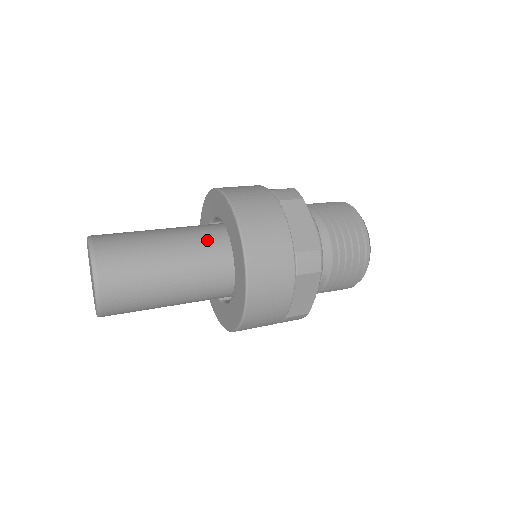
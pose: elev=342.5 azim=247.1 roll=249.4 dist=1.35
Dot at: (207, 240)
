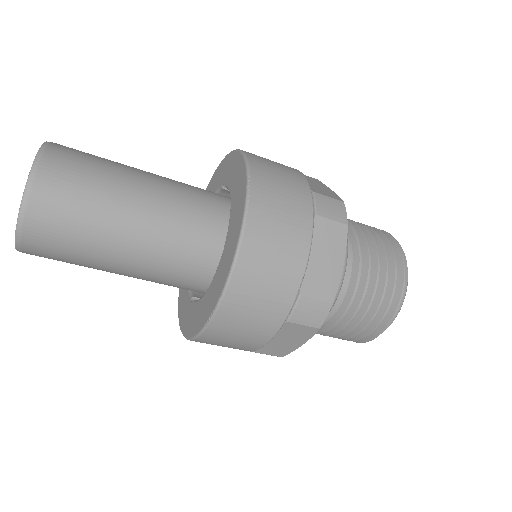
Dot at: occluded
